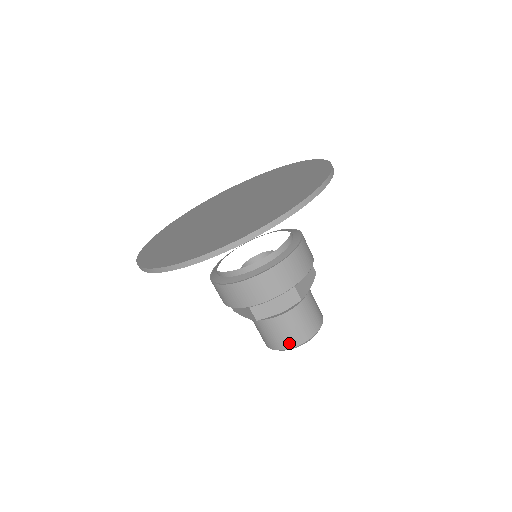
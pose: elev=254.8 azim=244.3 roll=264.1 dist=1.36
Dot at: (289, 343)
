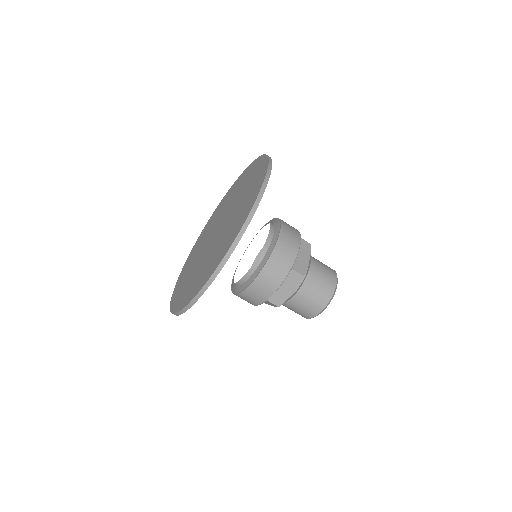
Dot at: (316, 310)
